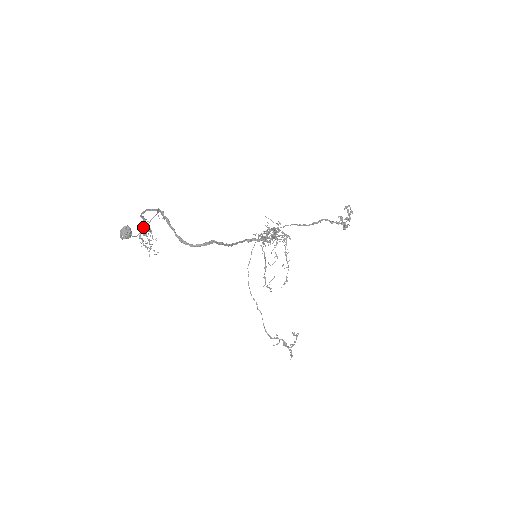
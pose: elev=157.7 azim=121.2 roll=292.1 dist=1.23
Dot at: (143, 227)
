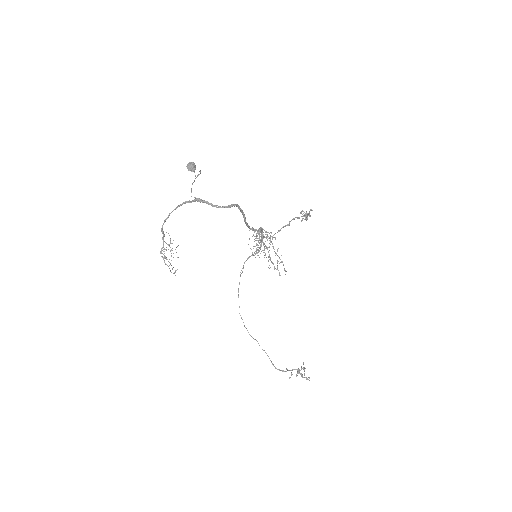
Dot at: (164, 241)
